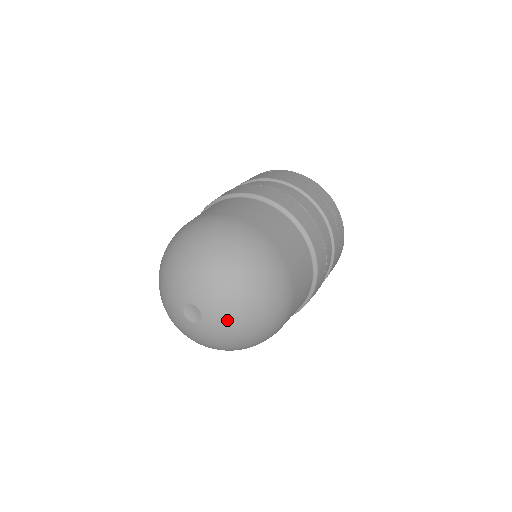
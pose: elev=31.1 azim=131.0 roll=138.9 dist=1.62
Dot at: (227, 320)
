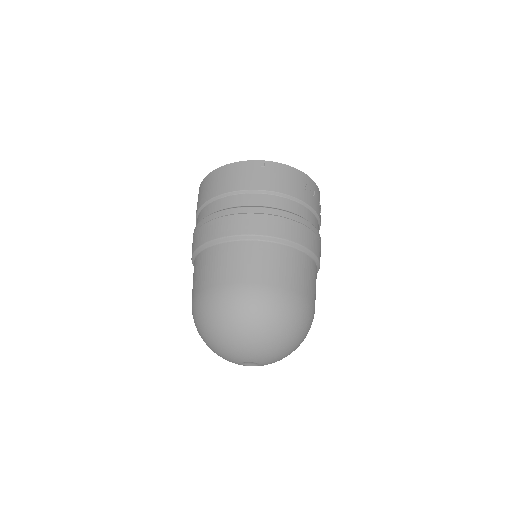
Dot at: occluded
